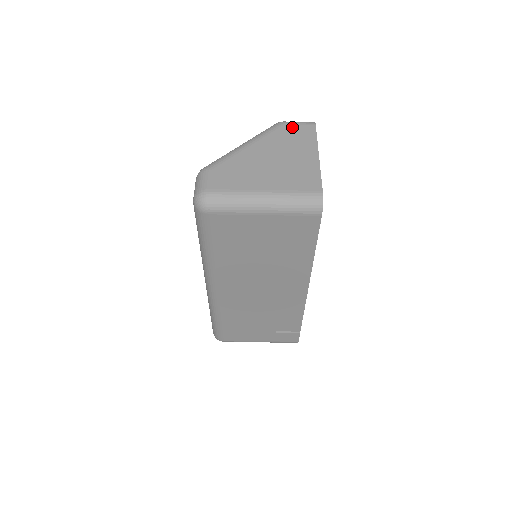
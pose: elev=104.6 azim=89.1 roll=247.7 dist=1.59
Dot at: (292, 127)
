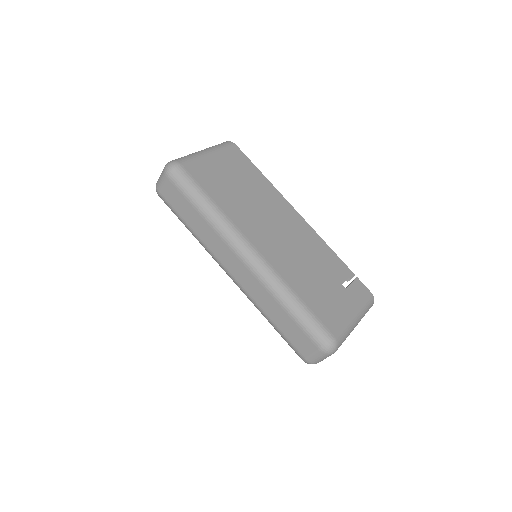
Dot at: occluded
